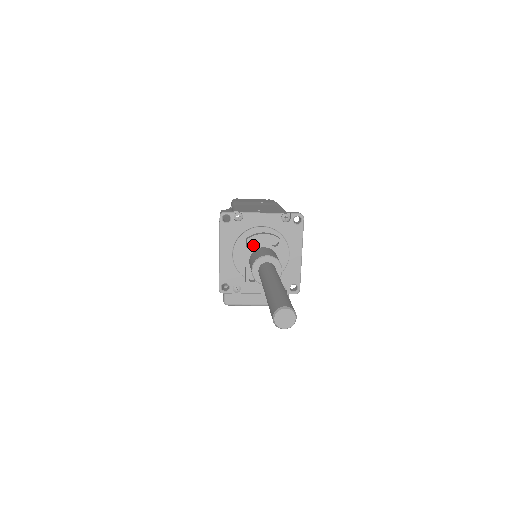
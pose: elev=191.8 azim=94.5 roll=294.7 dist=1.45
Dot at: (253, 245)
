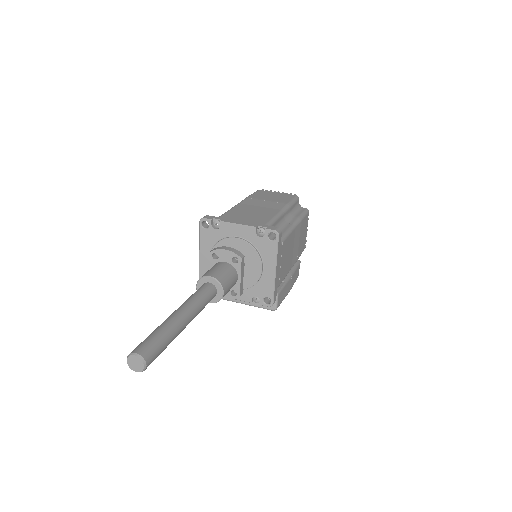
Dot at: (217, 257)
